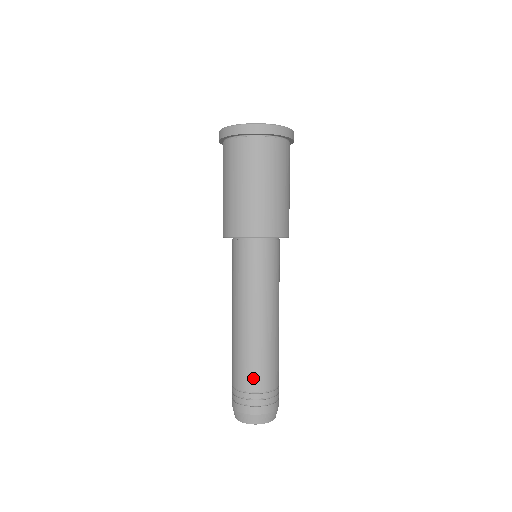
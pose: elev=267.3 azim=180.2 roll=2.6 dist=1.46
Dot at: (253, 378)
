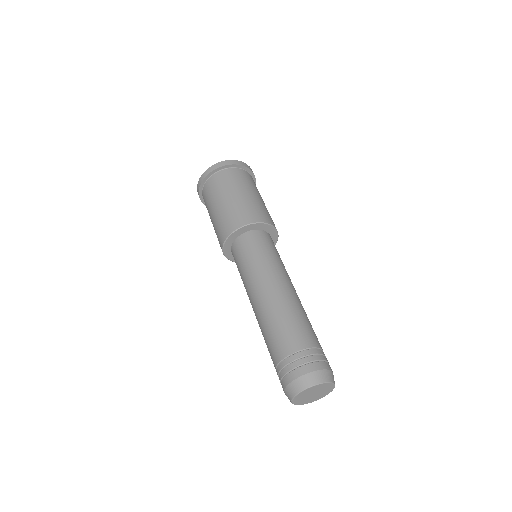
Dot at: (308, 334)
